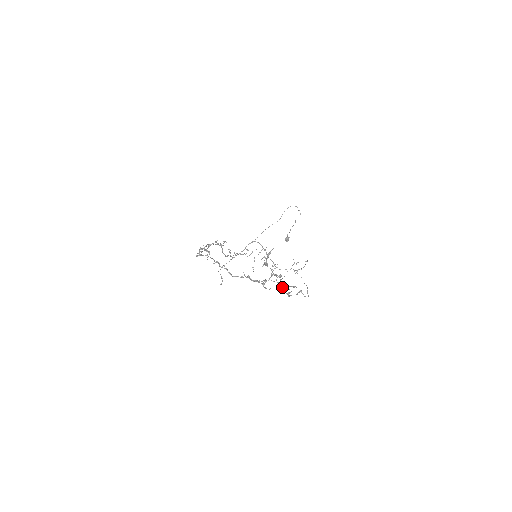
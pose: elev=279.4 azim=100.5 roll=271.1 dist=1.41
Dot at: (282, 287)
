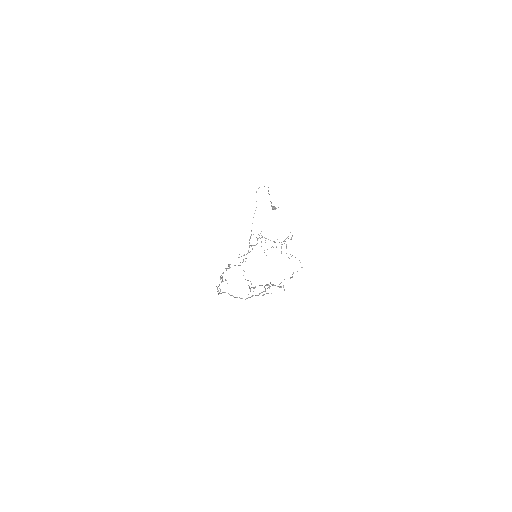
Dot at: occluded
